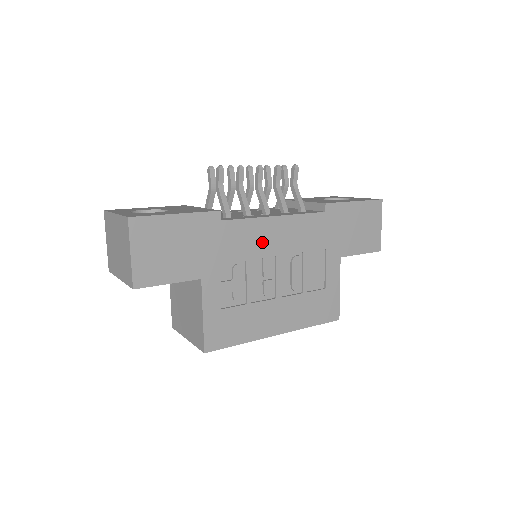
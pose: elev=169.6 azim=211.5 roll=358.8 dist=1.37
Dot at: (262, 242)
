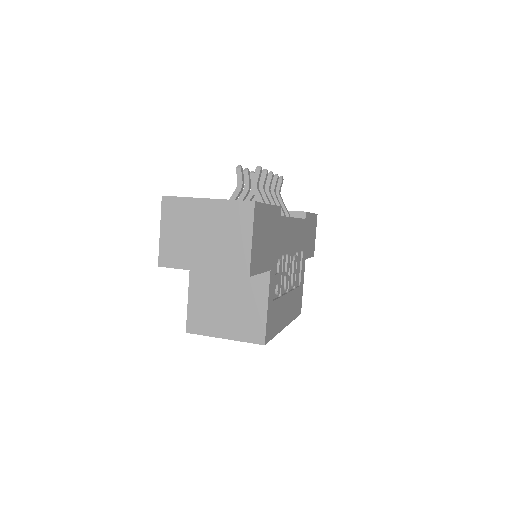
Dot at: (289, 240)
